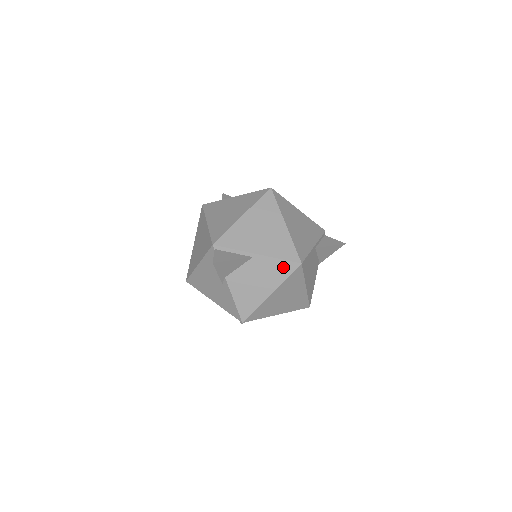
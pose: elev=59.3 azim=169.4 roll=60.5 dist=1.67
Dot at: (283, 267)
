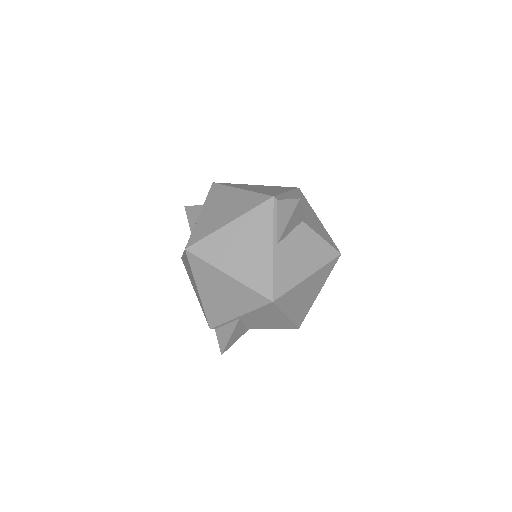
Dot at: (266, 309)
